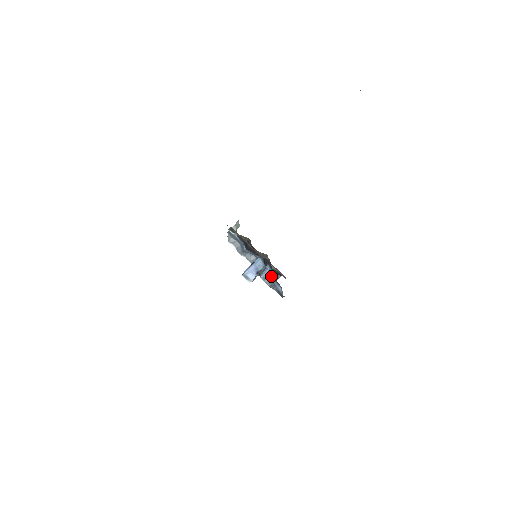
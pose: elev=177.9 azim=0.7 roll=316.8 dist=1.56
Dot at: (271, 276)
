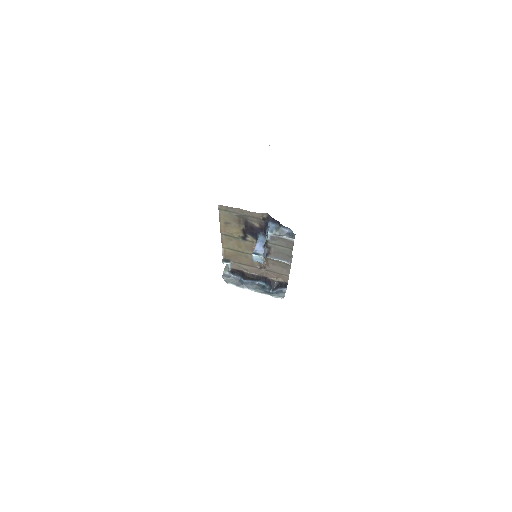
Dot at: (276, 226)
